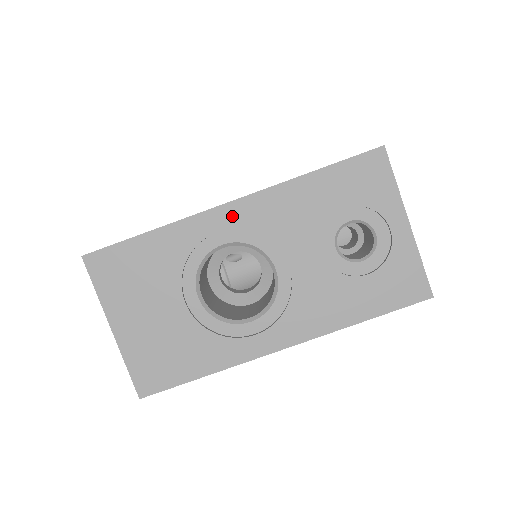
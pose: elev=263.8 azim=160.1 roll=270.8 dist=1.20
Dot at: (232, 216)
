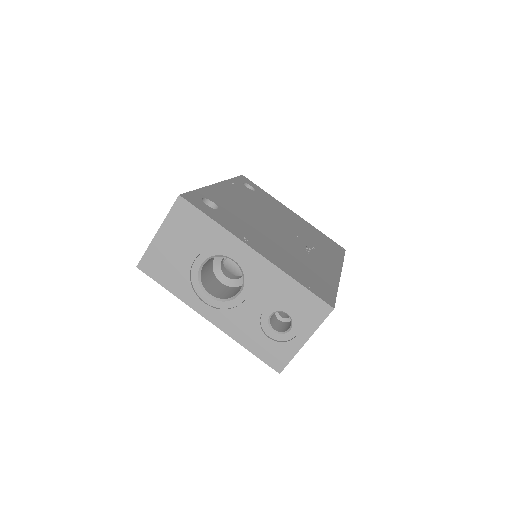
Dot at: (250, 257)
